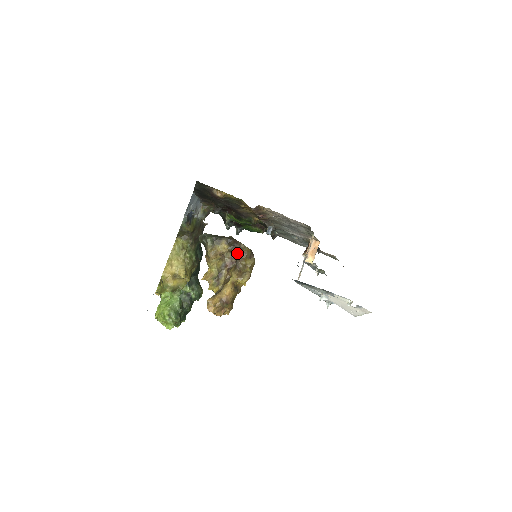
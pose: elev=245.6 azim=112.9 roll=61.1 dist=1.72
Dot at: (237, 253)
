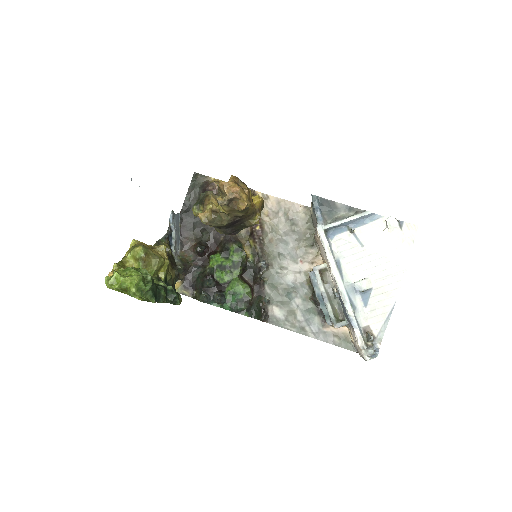
Dot at: occluded
